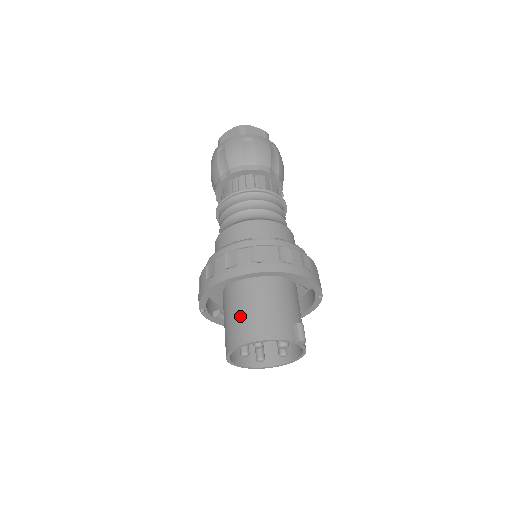
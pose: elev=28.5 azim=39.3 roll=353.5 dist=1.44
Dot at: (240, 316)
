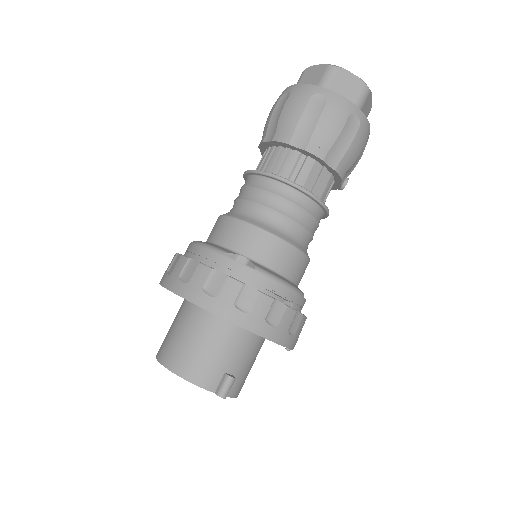
Dot at: (177, 331)
